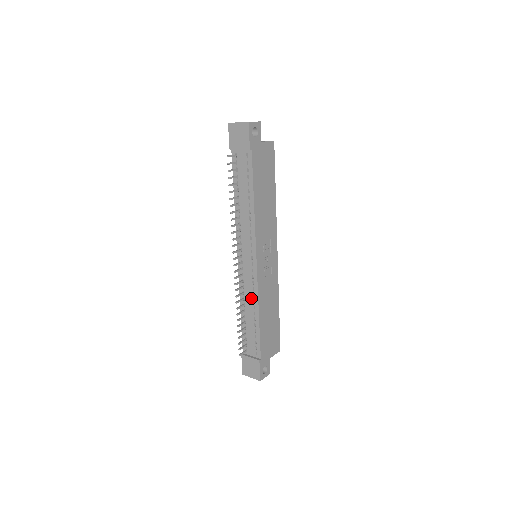
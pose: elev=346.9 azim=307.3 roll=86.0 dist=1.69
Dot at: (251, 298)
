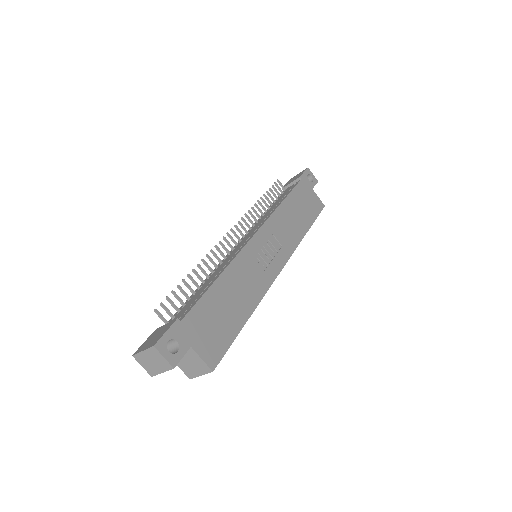
Dot at: (223, 266)
